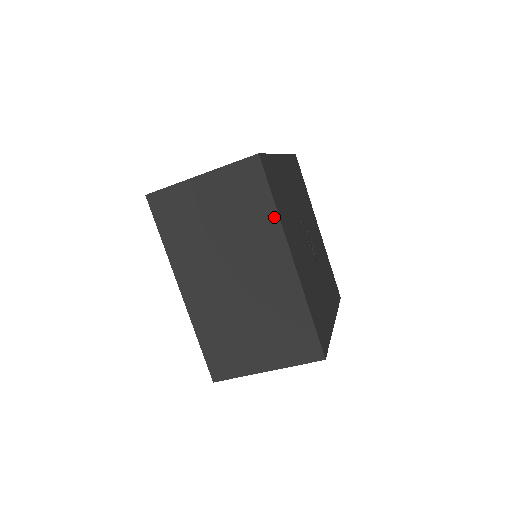
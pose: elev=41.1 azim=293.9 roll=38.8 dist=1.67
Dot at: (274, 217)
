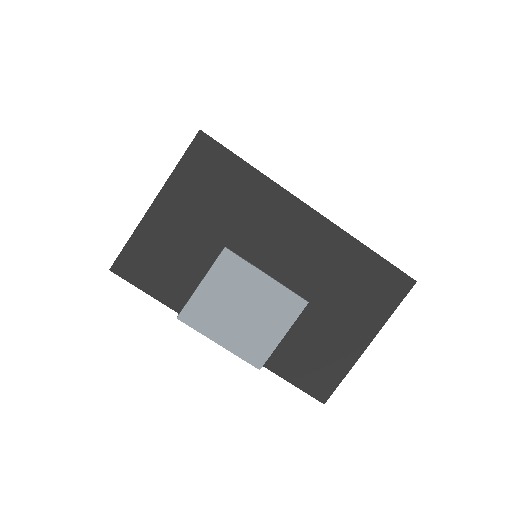
Dot at: occluded
